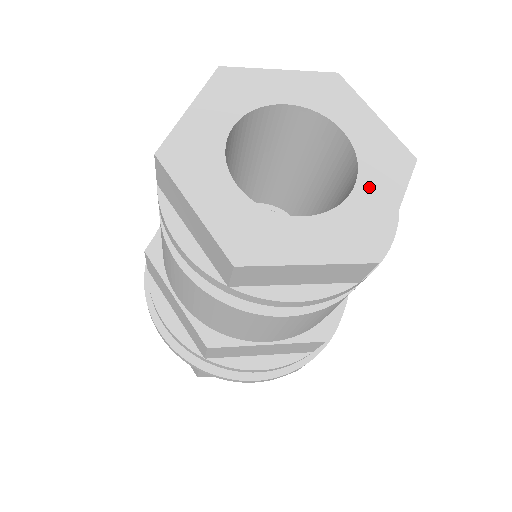
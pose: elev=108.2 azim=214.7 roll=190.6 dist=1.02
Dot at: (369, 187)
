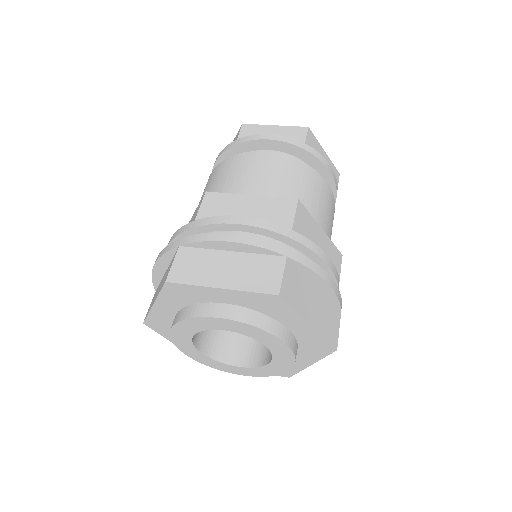
Dot at: occluded
